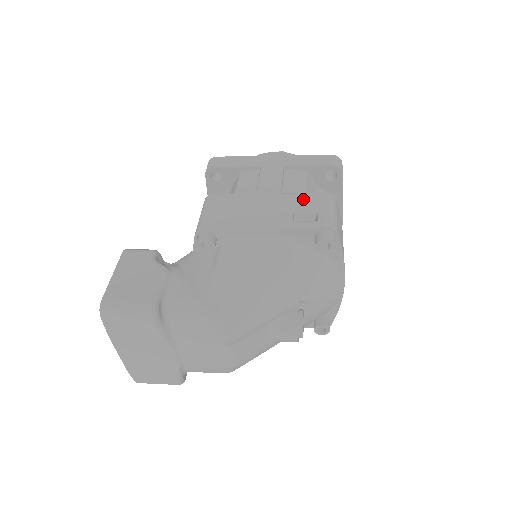
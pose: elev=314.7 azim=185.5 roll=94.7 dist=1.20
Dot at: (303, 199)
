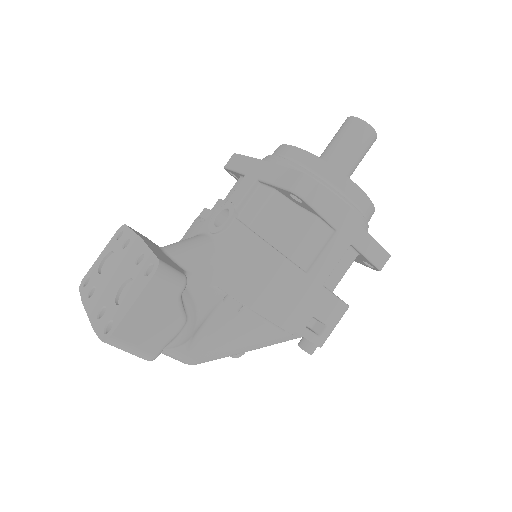
Dot at: (330, 305)
